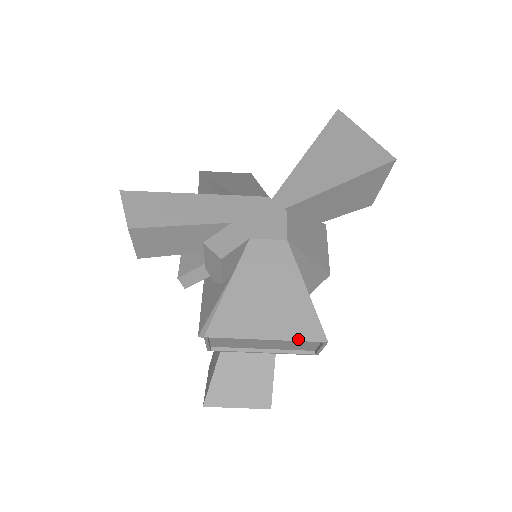
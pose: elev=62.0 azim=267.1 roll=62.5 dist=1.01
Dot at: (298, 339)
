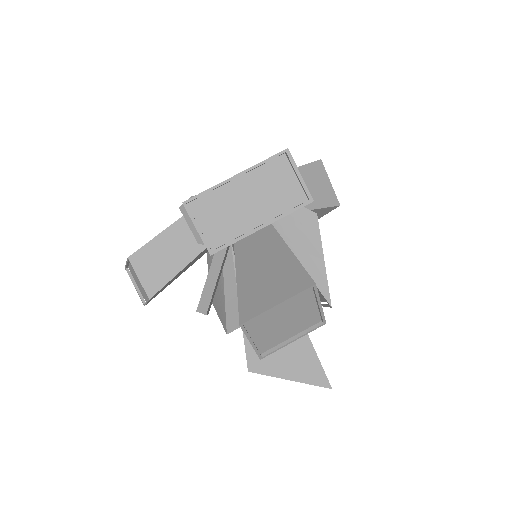
Dot at: (262, 161)
